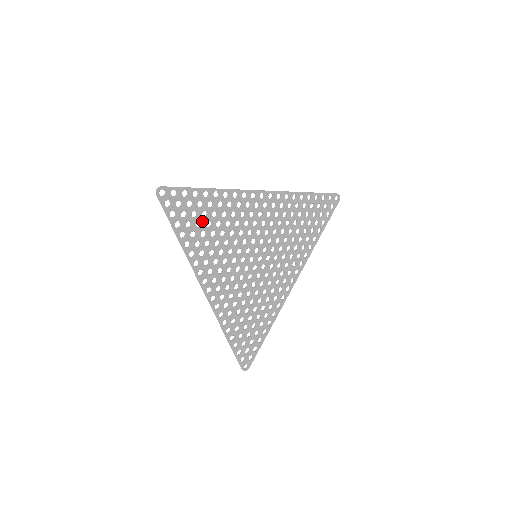
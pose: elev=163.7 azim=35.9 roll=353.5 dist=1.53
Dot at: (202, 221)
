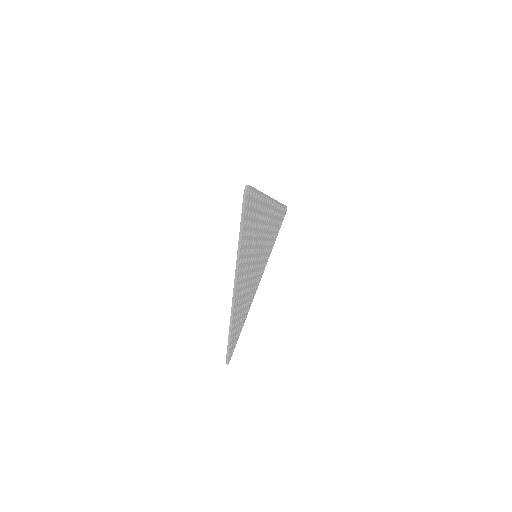
Dot at: (252, 221)
